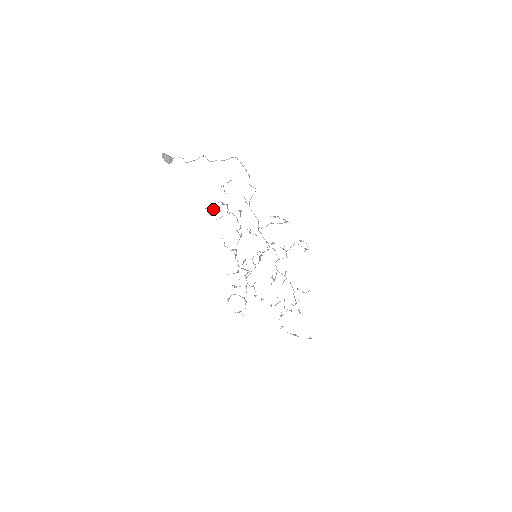
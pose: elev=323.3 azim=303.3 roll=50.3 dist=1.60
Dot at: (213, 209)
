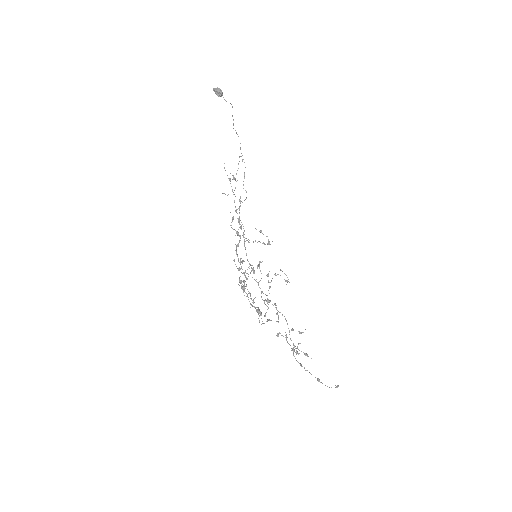
Dot at: (227, 175)
